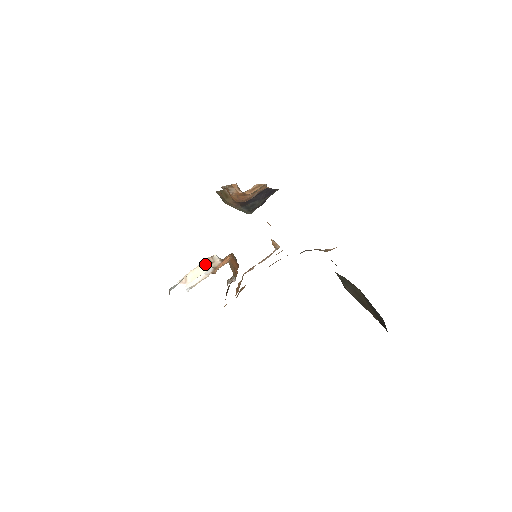
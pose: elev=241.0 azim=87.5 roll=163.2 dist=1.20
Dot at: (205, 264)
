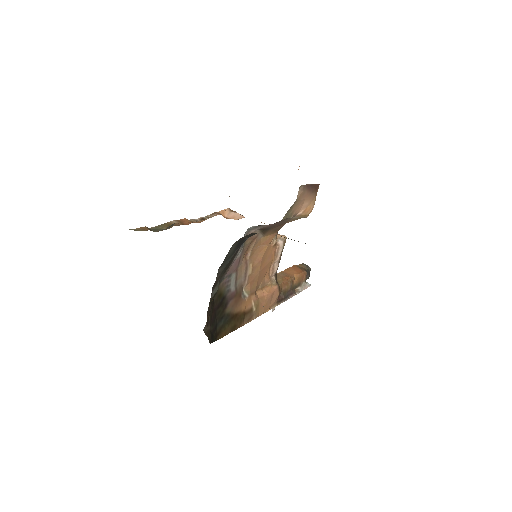
Dot at: occluded
